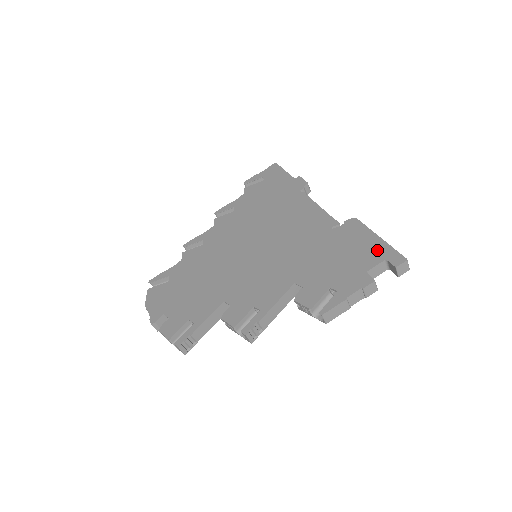
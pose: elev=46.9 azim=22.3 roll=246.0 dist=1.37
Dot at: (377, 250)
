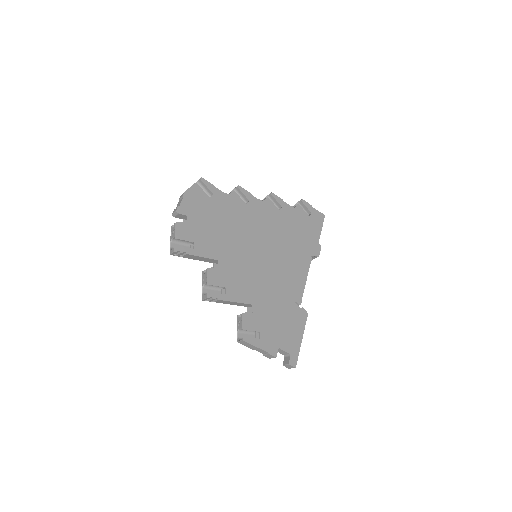
Dot at: (294, 345)
